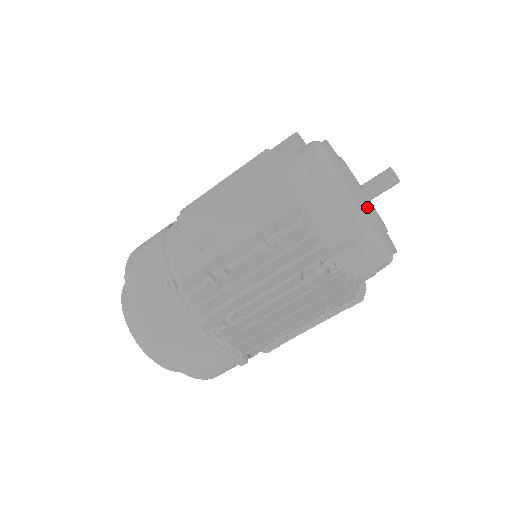
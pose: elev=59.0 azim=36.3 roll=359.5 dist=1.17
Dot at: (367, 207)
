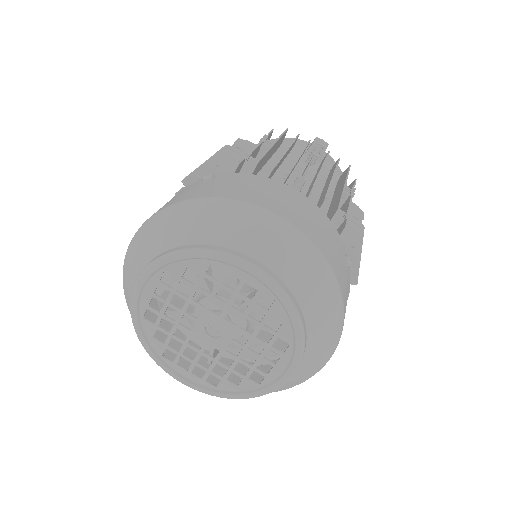
Dot at: occluded
